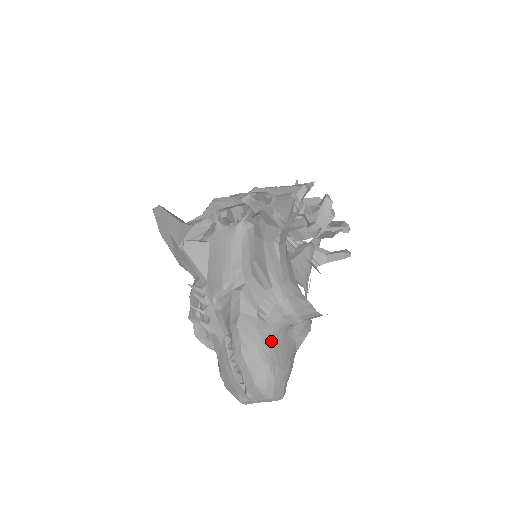
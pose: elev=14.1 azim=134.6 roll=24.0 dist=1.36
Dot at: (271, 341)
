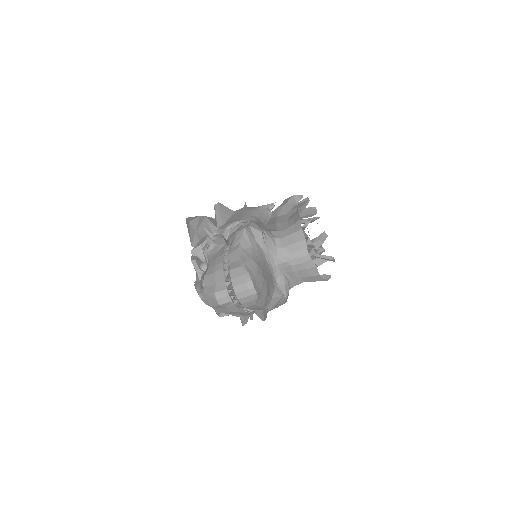
Dot at: (262, 258)
